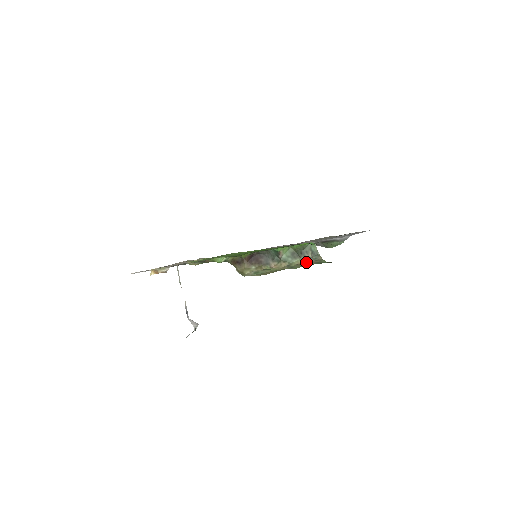
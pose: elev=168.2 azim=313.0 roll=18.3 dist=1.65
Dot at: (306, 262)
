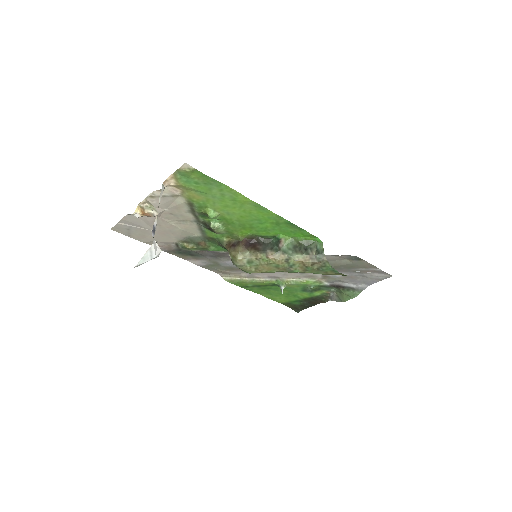
Dot at: (308, 261)
